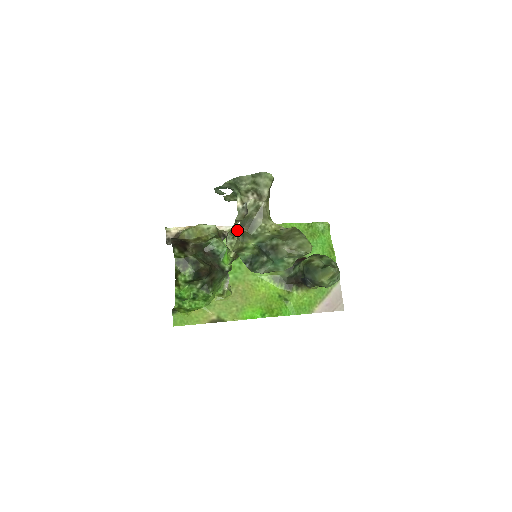
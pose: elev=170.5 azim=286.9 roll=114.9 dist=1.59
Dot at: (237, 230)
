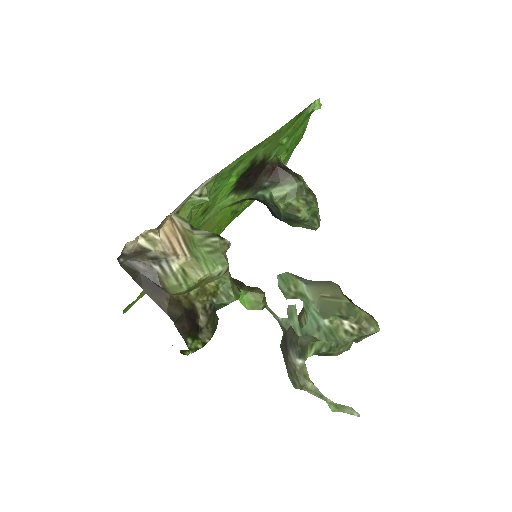
Dot at: occluded
